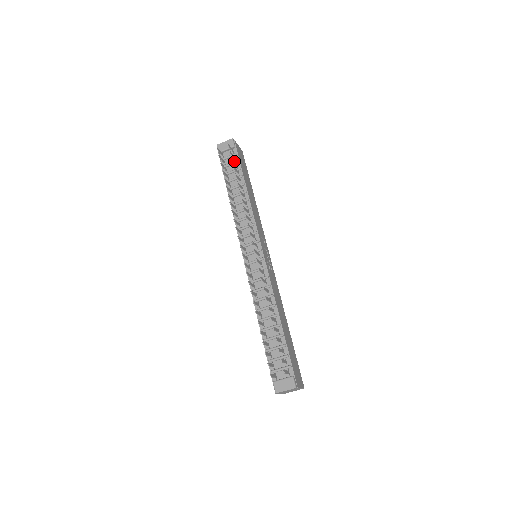
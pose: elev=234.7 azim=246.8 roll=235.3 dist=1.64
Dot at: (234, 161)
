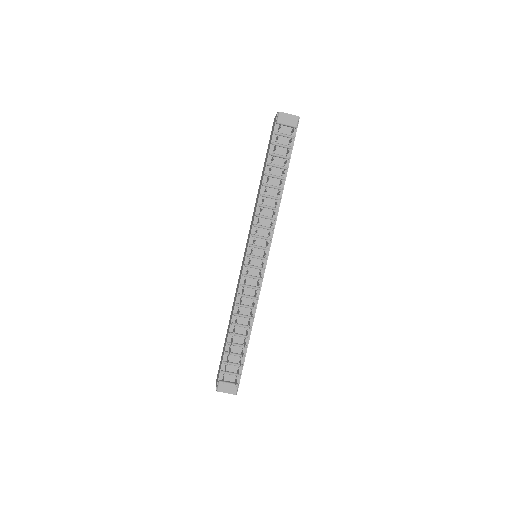
Dot at: (288, 145)
